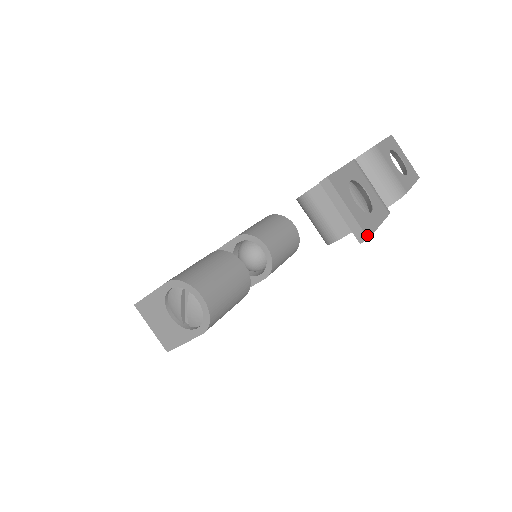
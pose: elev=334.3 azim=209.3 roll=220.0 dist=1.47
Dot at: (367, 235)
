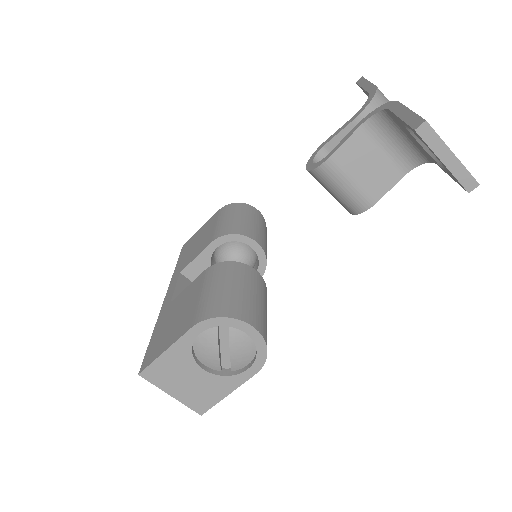
Dot at: (476, 181)
